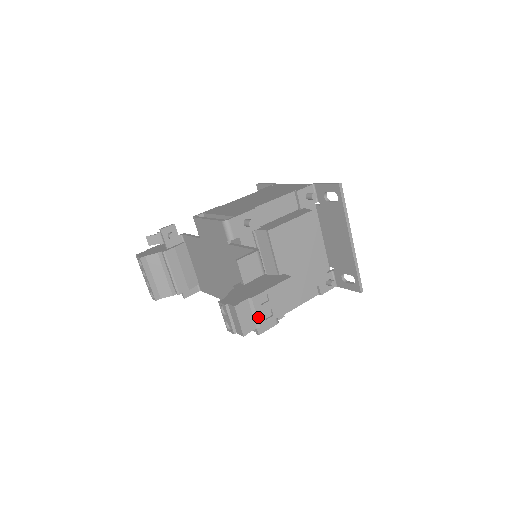
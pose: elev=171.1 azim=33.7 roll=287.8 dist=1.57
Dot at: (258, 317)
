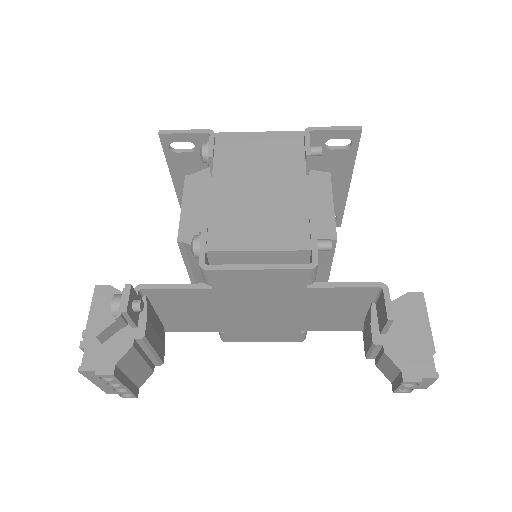
Dot at: occluded
